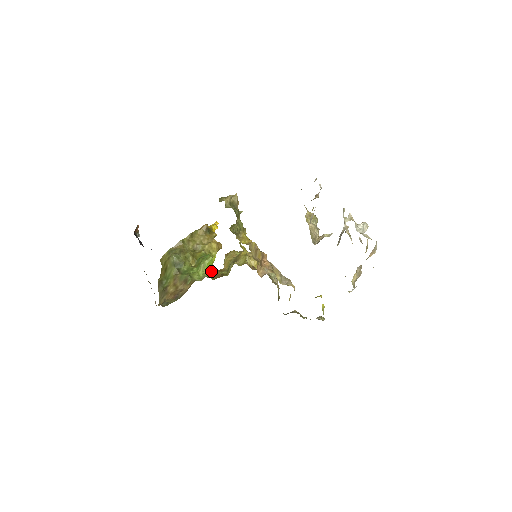
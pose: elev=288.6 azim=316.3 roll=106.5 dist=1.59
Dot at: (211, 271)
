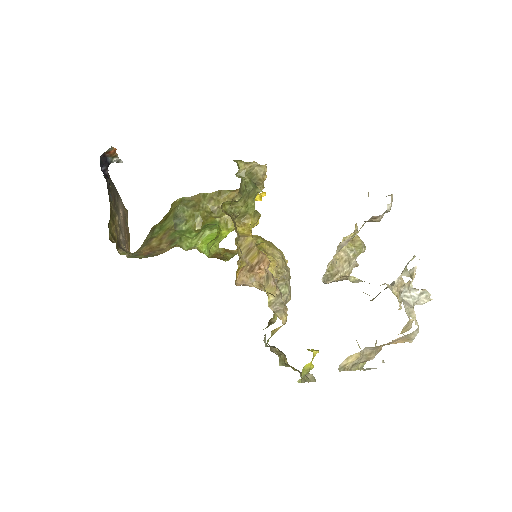
Dot at: (215, 246)
